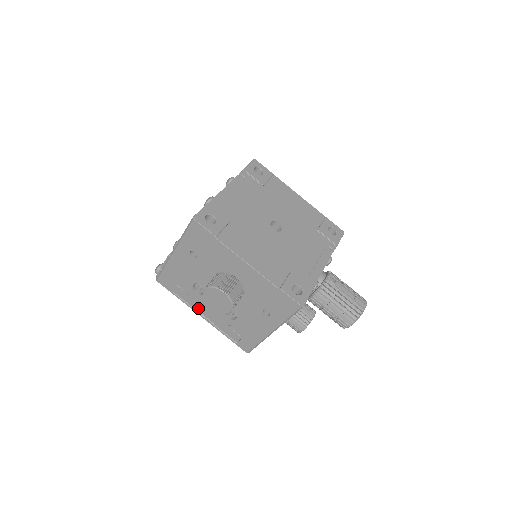
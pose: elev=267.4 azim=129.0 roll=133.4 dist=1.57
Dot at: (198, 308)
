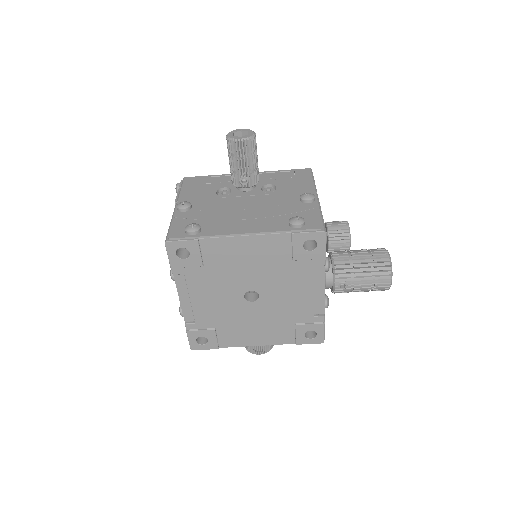
Dot at: occluded
